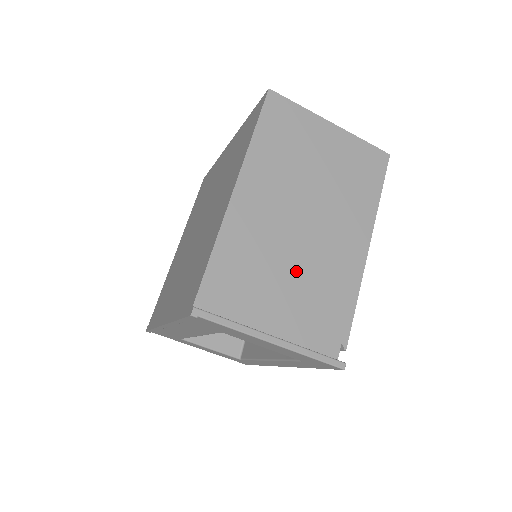
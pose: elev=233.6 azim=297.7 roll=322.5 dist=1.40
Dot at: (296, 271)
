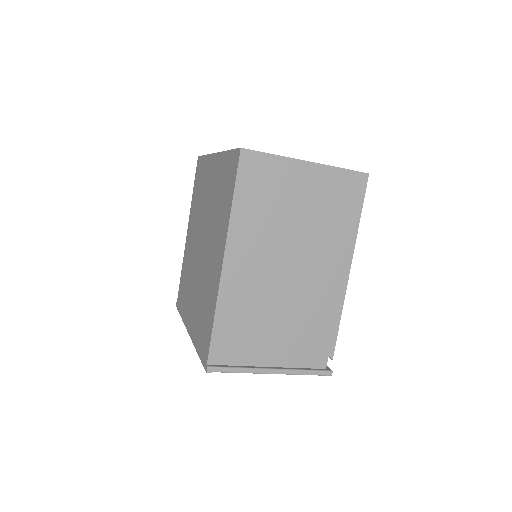
Dot at: (286, 312)
